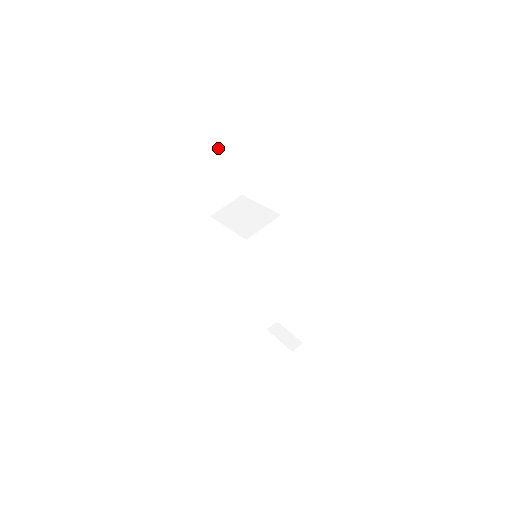
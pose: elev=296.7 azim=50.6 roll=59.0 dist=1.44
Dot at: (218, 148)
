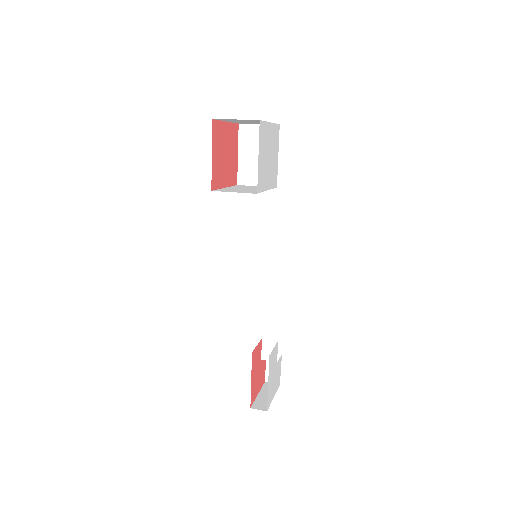
Dot at: occluded
